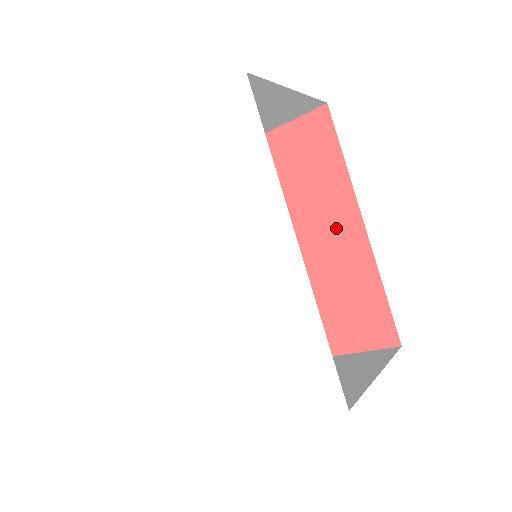
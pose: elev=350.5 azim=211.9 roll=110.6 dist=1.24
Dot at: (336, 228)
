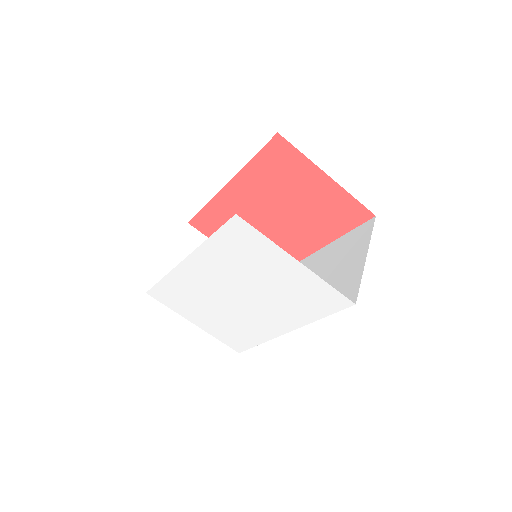
Dot at: (302, 240)
